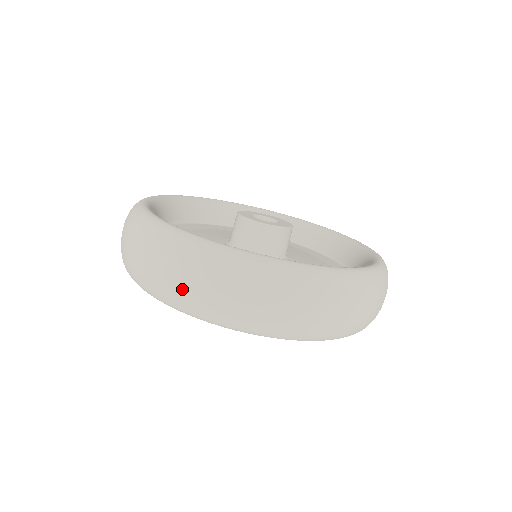
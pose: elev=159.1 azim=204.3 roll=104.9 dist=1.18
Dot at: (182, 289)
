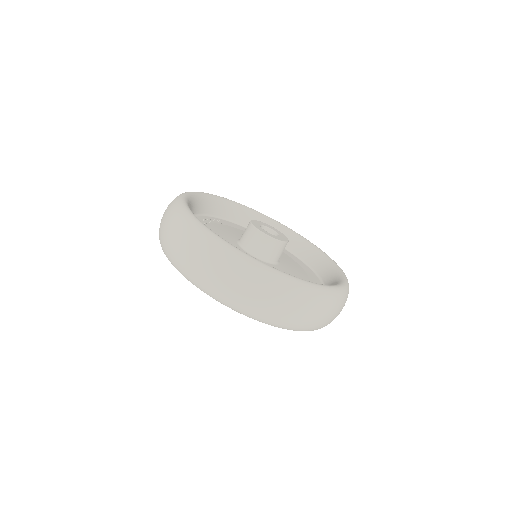
Dot at: (161, 226)
